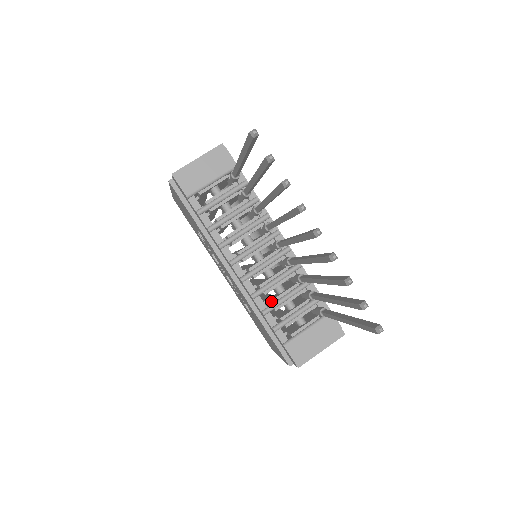
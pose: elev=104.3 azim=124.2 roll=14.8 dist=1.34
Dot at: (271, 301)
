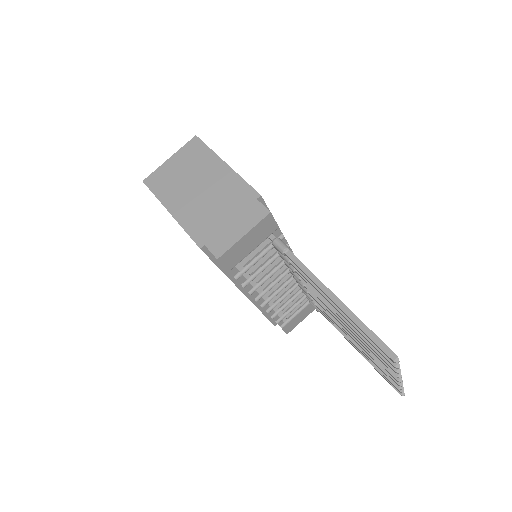
Dot at: (279, 307)
